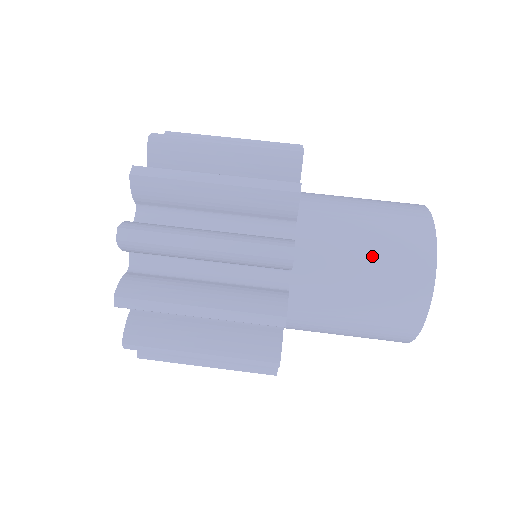
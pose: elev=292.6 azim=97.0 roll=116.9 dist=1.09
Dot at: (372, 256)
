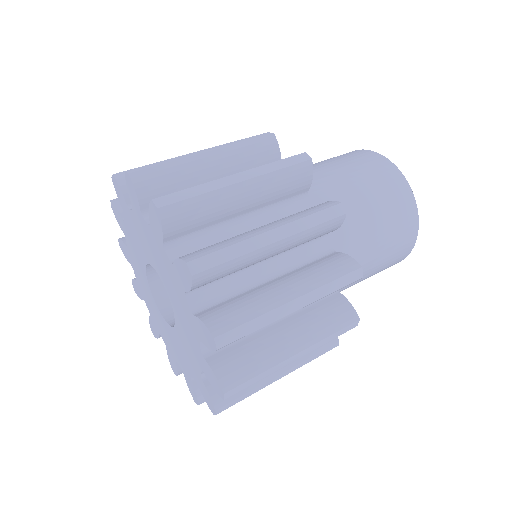
Dot at: (347, 171)
